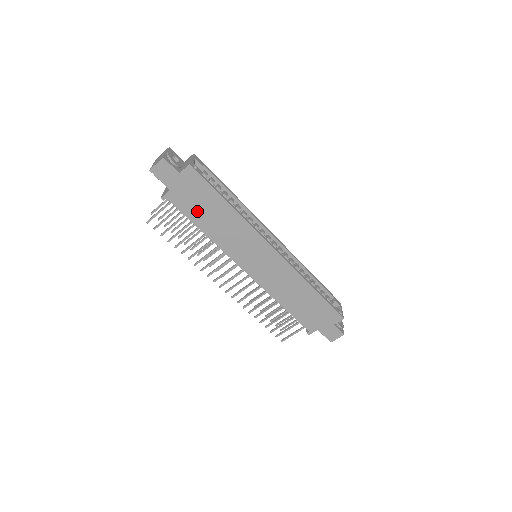
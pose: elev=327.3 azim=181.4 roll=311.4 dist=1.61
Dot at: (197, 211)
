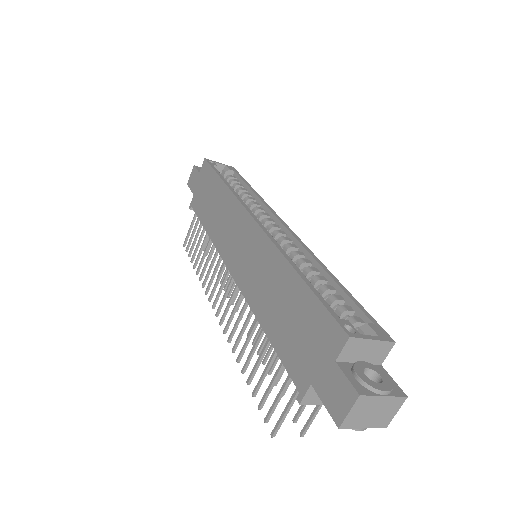
Dot at: (205, 206)
